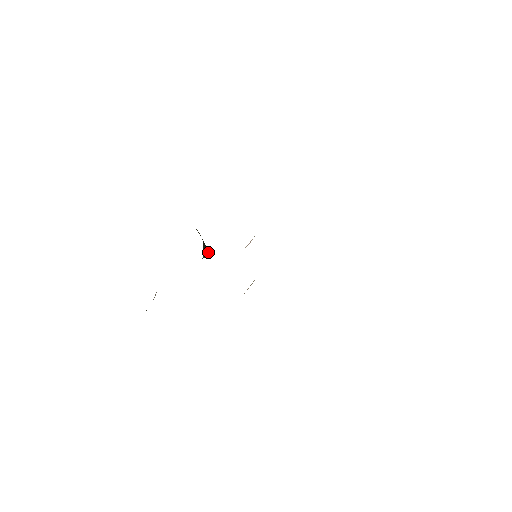
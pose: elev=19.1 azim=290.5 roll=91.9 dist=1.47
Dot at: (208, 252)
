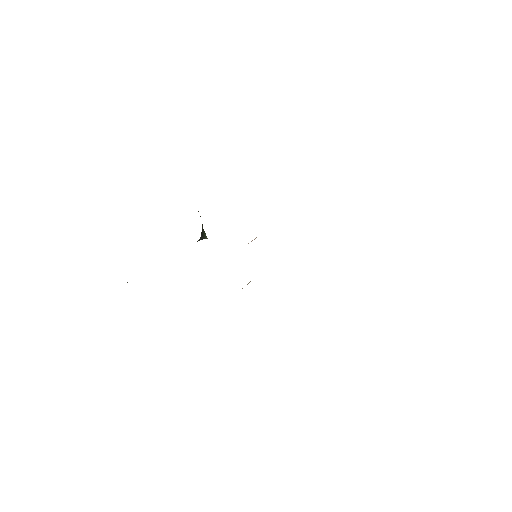
Dot at: (204, 235)
